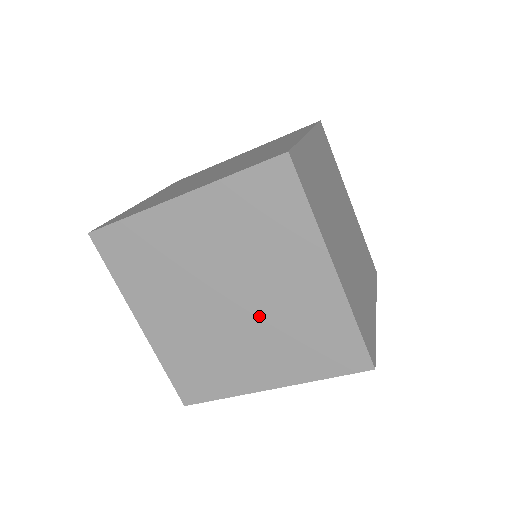
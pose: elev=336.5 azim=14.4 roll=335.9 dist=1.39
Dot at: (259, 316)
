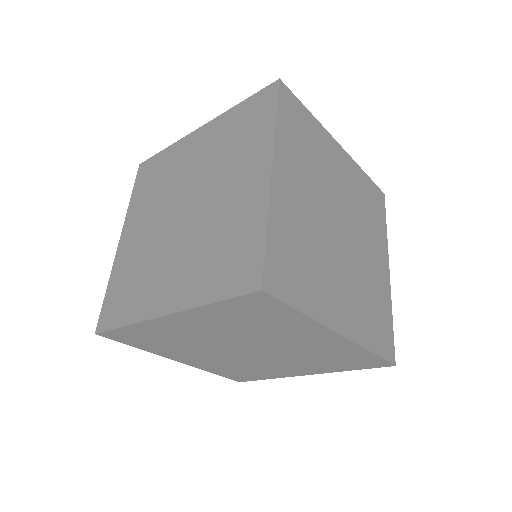
Dot at: (196, 226)
